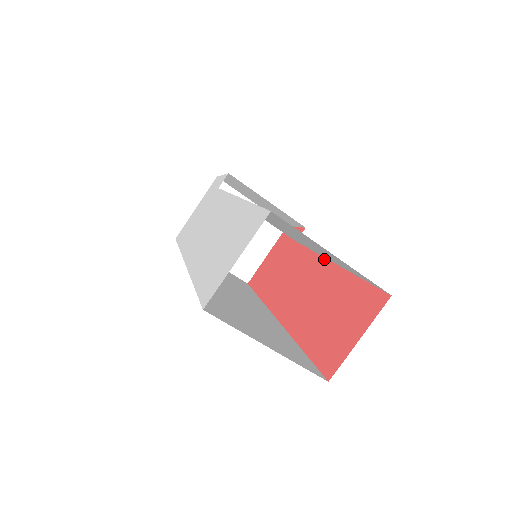
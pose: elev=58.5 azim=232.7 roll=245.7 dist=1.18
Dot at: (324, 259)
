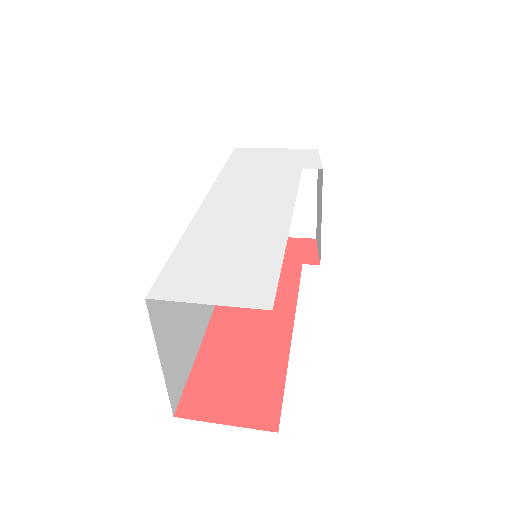
Dot at: (293, 317)
